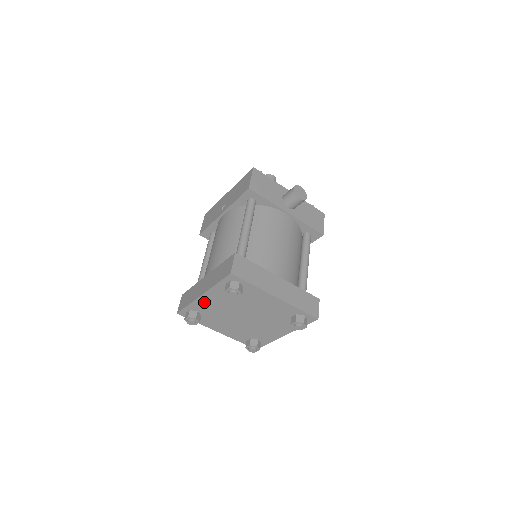
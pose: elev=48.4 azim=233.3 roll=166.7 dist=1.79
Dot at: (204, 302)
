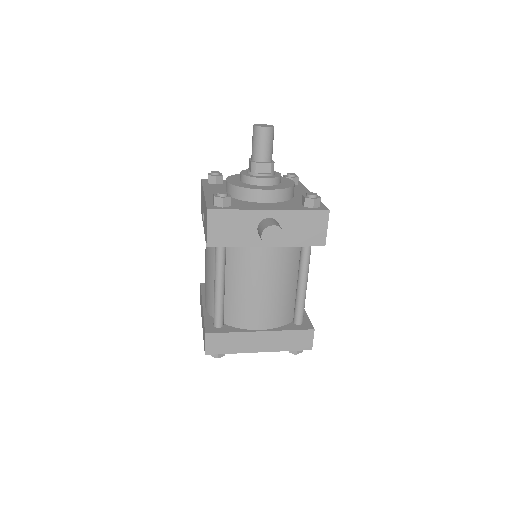
Dot at: occluded
